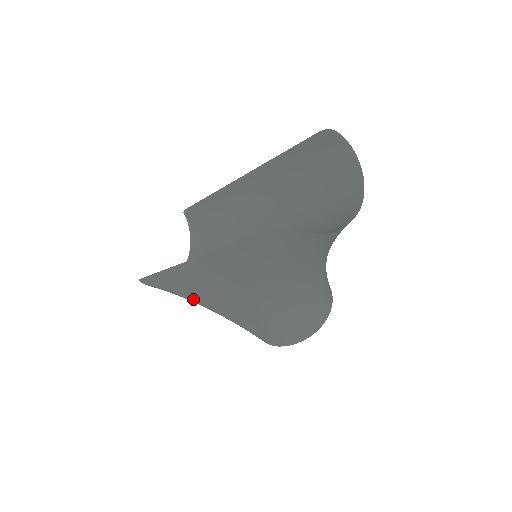
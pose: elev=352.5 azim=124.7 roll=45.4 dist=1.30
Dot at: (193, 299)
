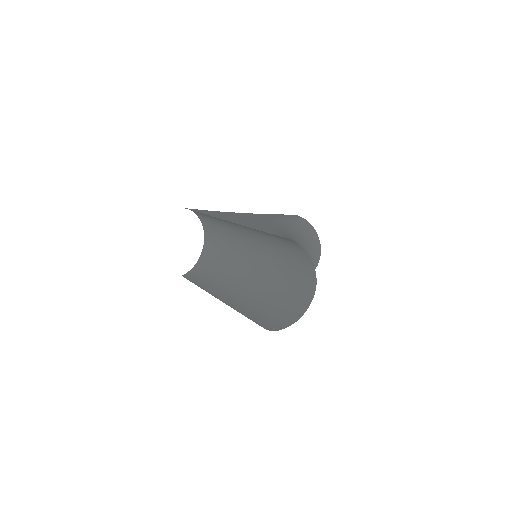
Dot at: occluded
